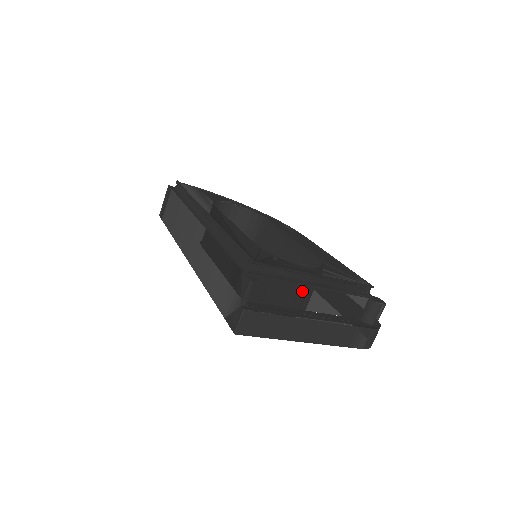
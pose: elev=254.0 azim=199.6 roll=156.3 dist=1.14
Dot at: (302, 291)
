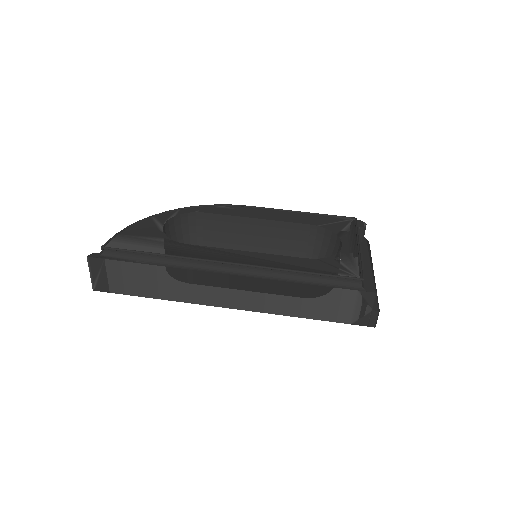
Dot at: occluded
